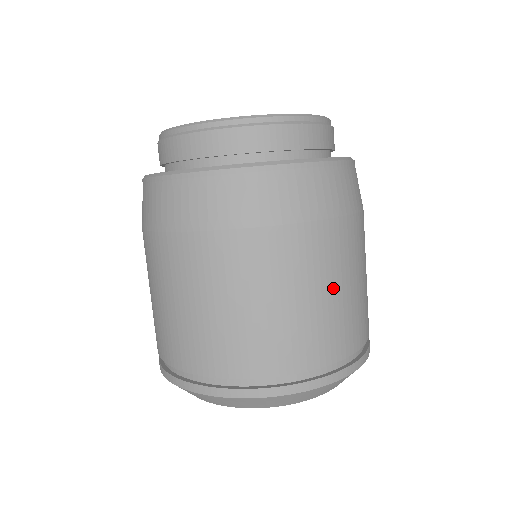
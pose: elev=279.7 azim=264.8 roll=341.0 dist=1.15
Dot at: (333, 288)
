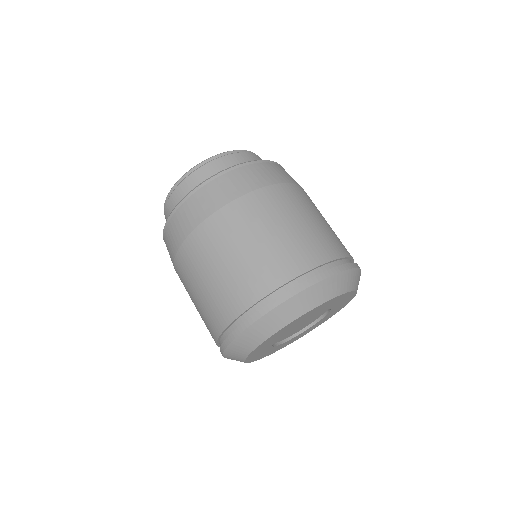
Dot at: (290, 222)
